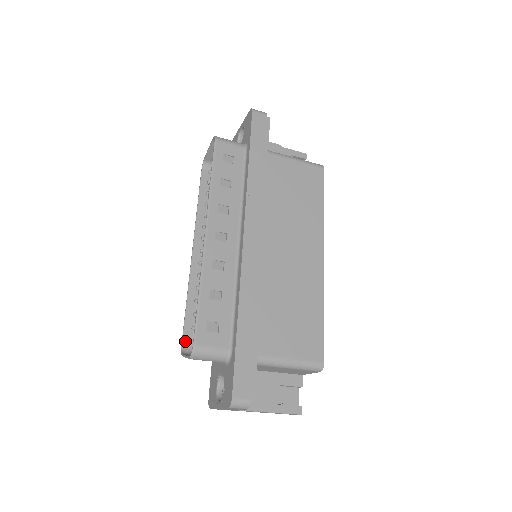
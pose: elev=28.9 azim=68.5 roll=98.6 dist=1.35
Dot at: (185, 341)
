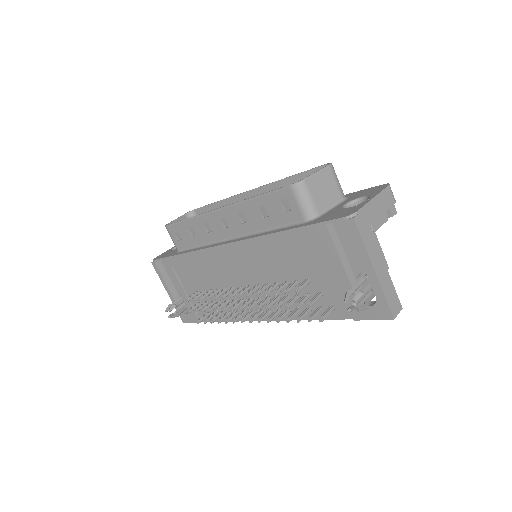
Dot at: (287, 189)
